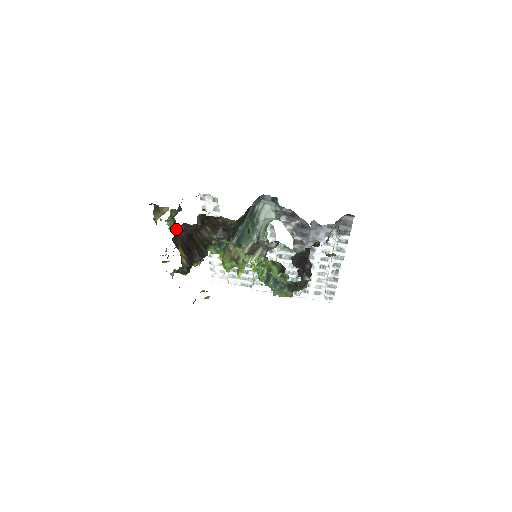
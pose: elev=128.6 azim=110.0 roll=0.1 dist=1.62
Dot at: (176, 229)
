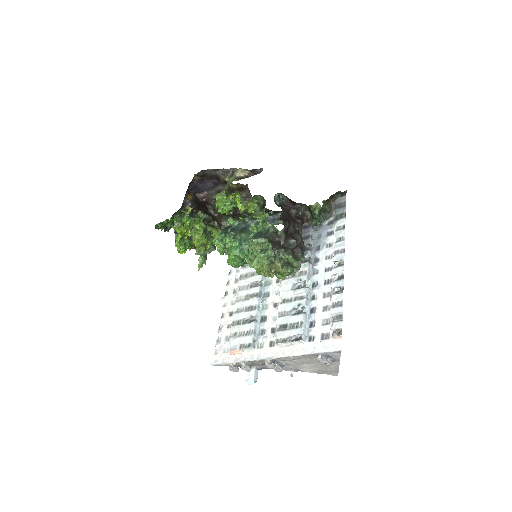
Dot at: (198, 198)
